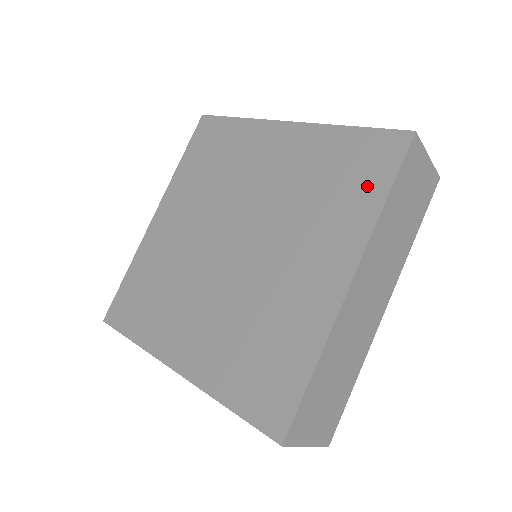
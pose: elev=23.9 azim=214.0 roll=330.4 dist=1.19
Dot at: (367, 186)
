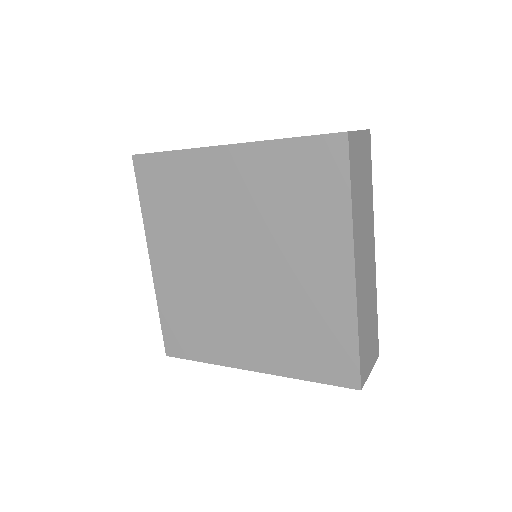
Dot at: (313, 365)
